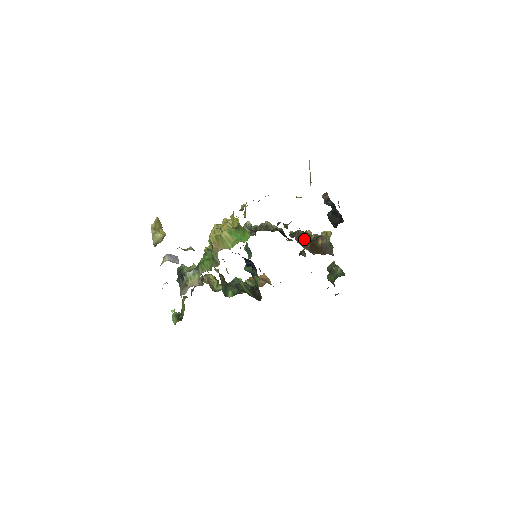
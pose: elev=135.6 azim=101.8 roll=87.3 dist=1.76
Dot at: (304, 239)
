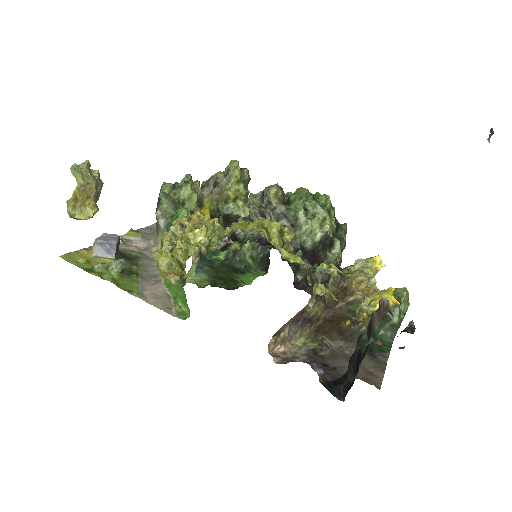
Dot at: (322, 306)
